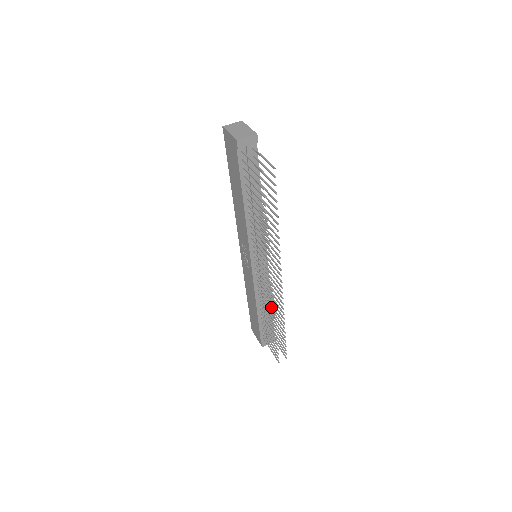
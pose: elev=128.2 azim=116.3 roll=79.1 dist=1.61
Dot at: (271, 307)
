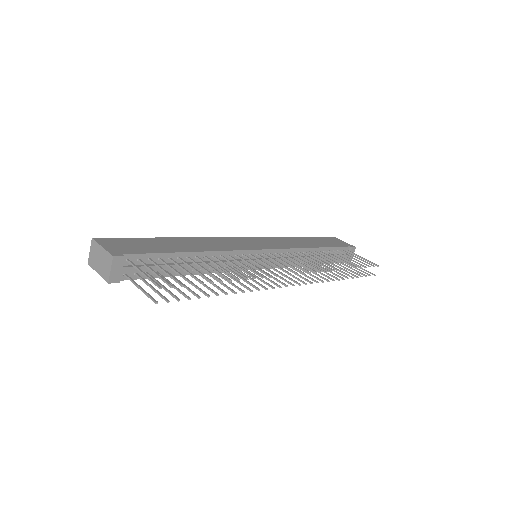
Dot at: occluded
